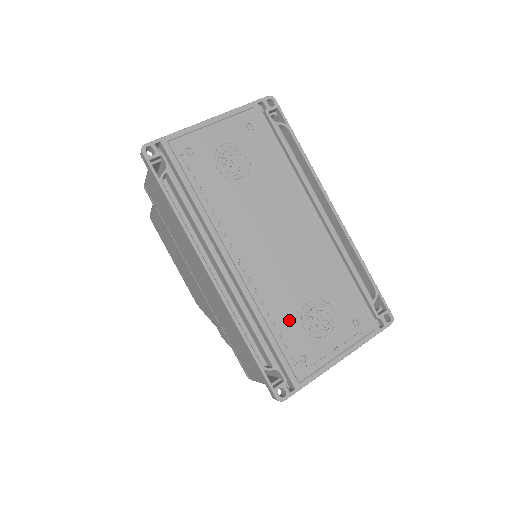
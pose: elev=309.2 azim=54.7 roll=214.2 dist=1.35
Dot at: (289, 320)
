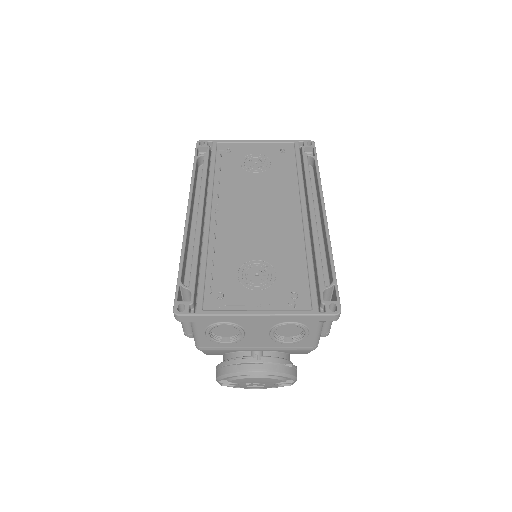
Dot at: (229, 264)
